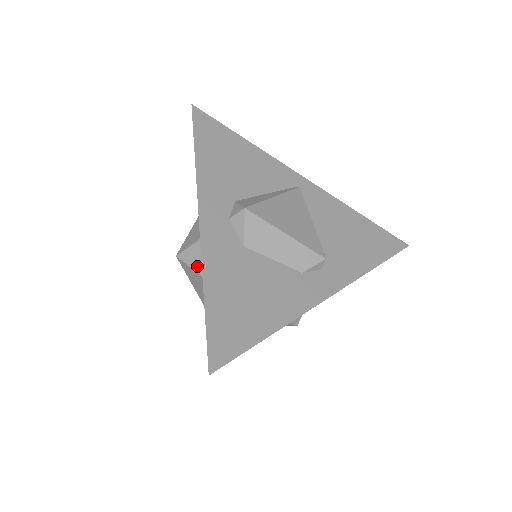
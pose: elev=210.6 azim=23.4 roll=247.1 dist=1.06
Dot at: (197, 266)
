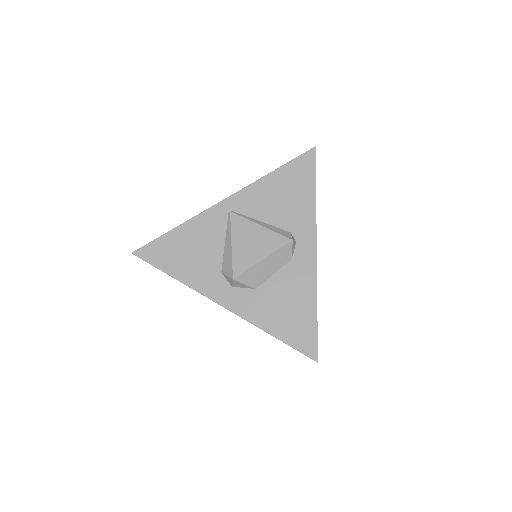
Dot at: occluded
